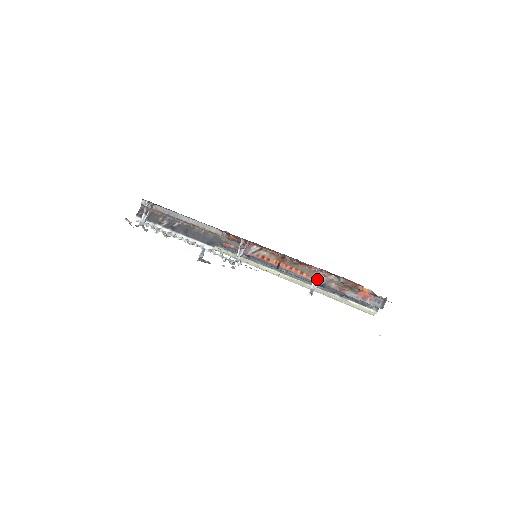
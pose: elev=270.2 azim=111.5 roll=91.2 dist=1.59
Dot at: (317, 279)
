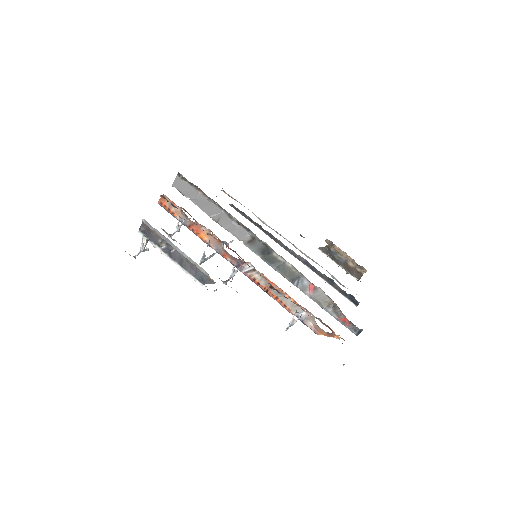
Dot at: (297, 314)
